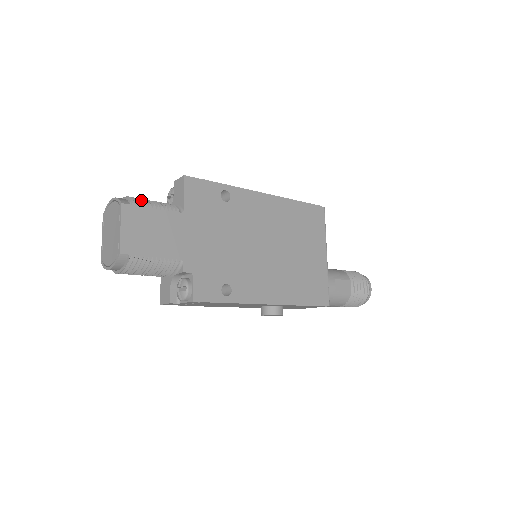
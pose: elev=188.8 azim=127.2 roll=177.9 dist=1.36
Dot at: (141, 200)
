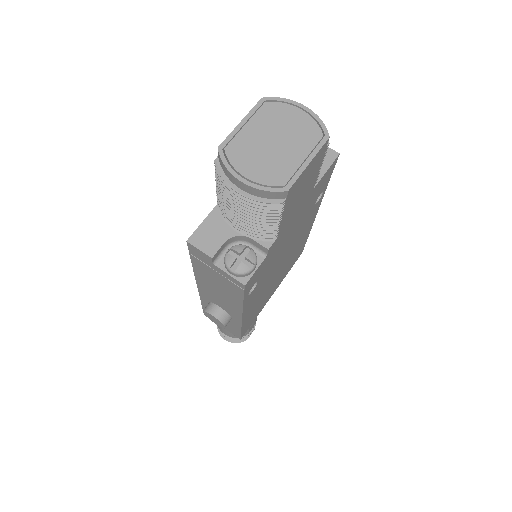
Dot at: occluded
